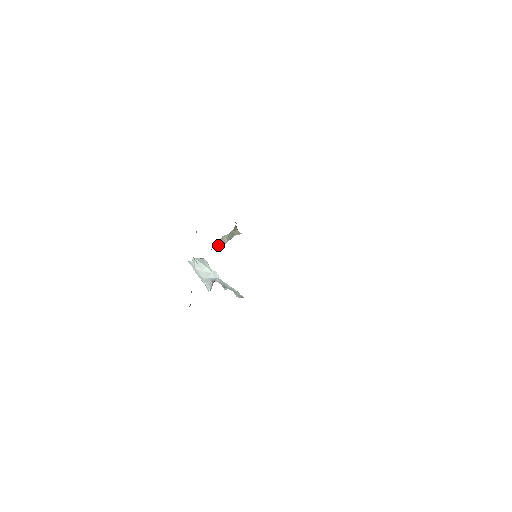
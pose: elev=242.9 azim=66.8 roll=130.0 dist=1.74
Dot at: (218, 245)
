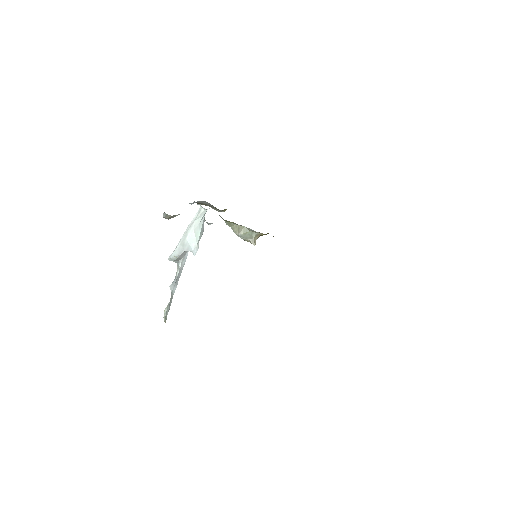
Dot at: (234, 227)
